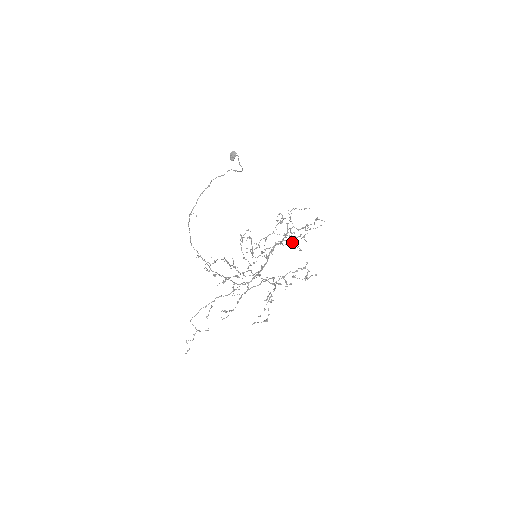
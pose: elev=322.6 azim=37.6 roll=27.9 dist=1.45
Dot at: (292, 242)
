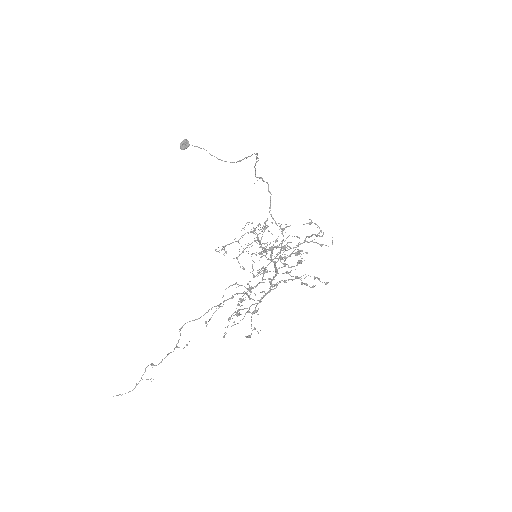
Dot at: (288, 249)
